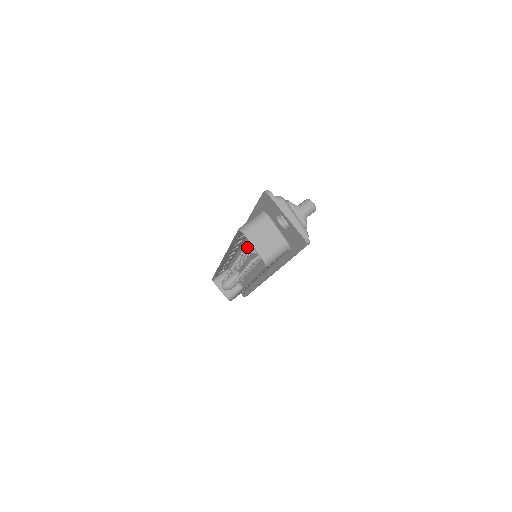
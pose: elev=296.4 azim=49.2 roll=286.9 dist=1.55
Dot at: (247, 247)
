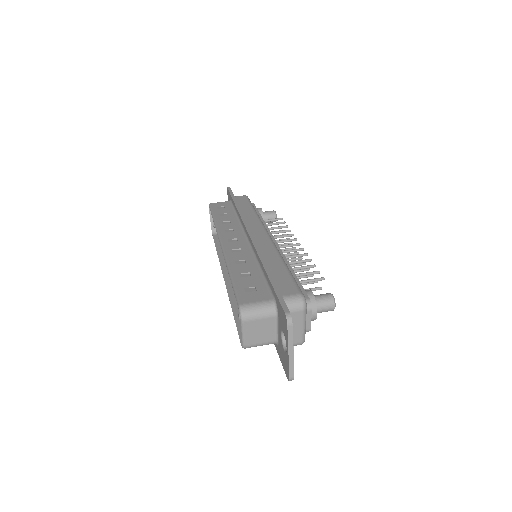
Dot at: occluded
